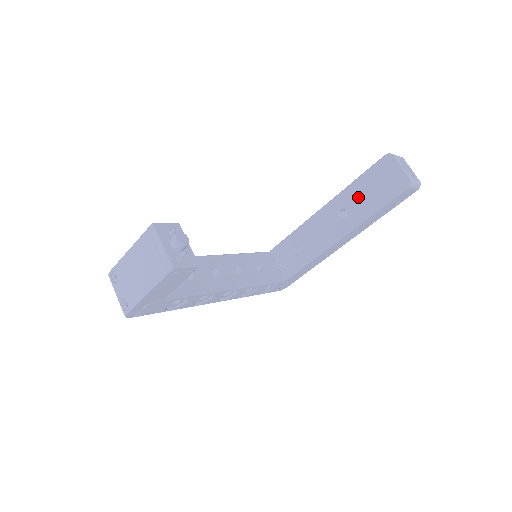
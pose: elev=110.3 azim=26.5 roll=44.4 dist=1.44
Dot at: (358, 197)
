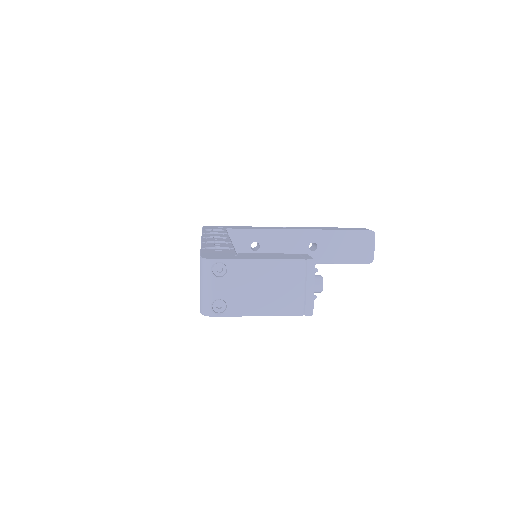
Dot at: (333, 244)
